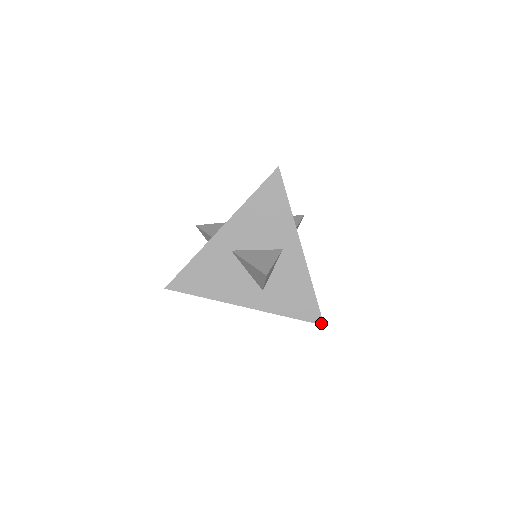
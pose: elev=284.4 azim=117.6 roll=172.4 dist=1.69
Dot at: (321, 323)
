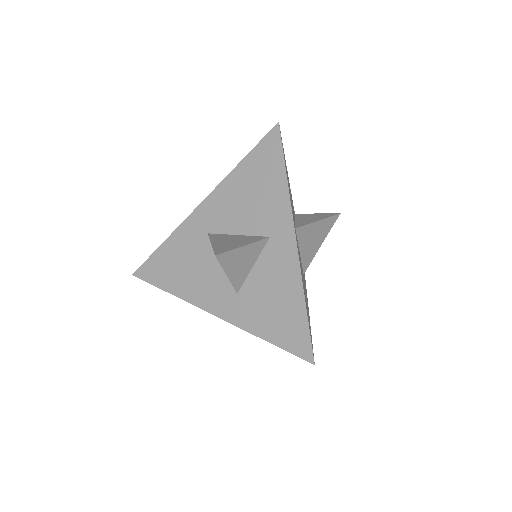
Dot at: (310, 360)
